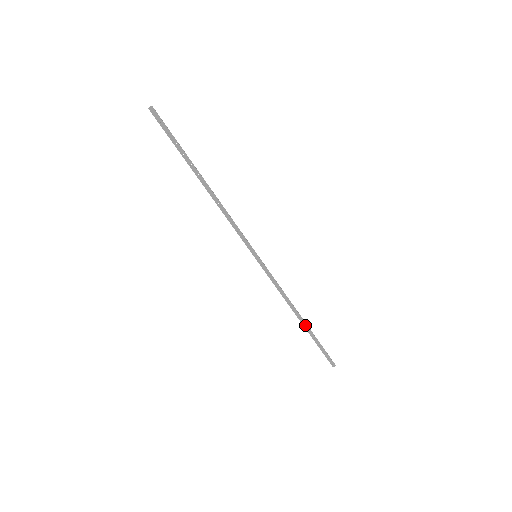
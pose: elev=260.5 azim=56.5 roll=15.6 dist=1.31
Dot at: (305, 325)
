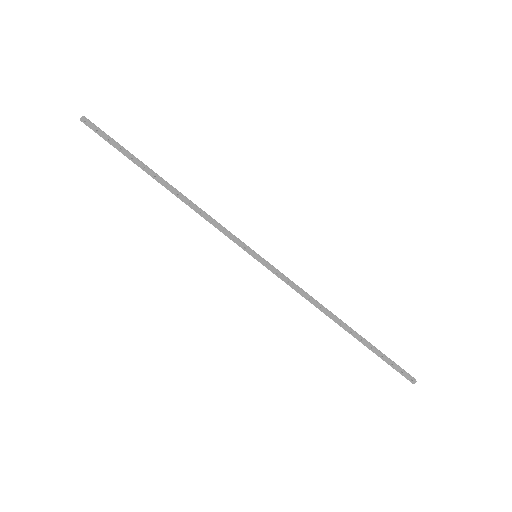
Dot at: (352, 332)
